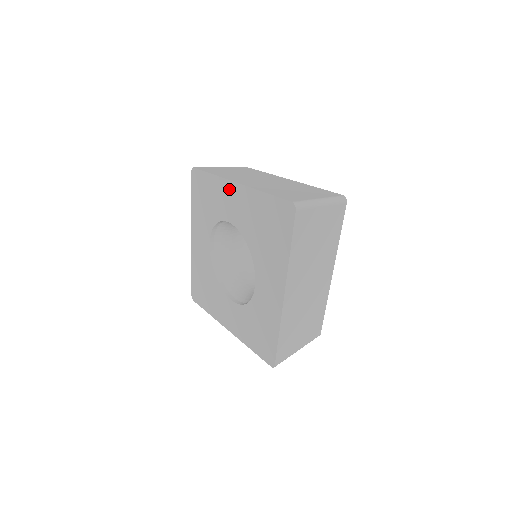
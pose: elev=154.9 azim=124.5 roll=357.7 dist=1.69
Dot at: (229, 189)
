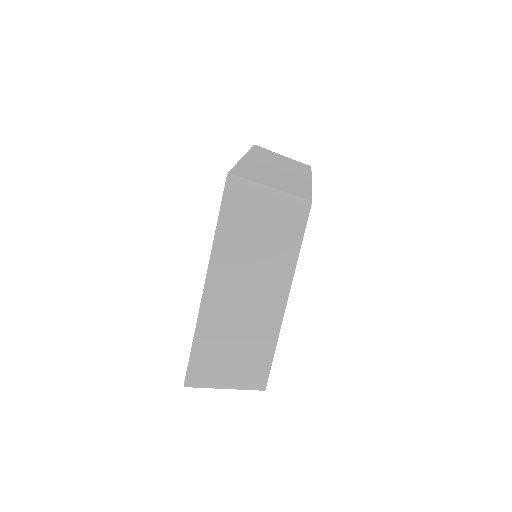
Dot at: occluded
